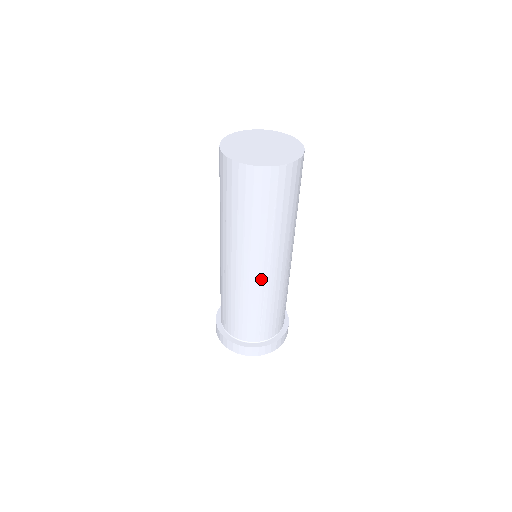
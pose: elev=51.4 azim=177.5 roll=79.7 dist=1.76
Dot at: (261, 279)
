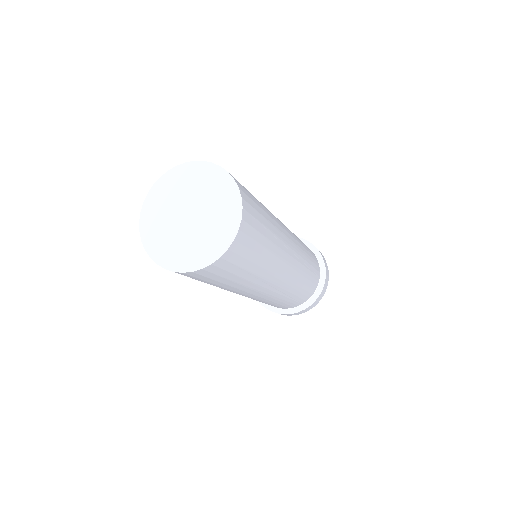
Dot at: (272, 293)
